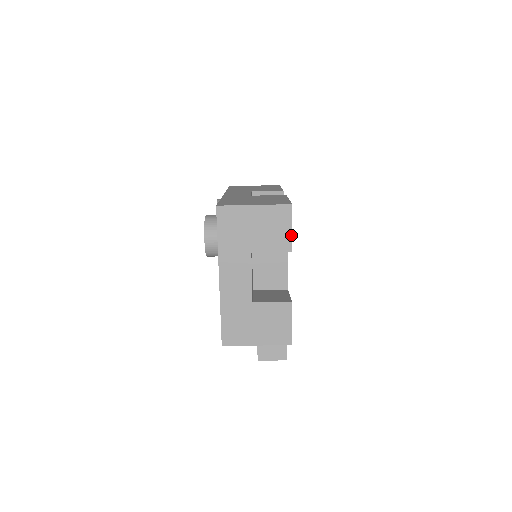
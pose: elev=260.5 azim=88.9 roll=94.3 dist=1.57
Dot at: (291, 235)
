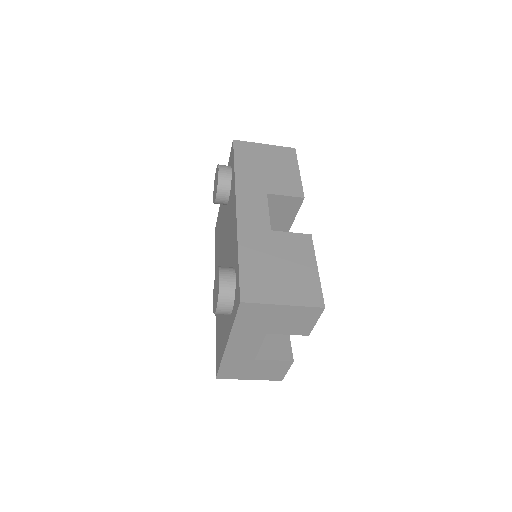
Dot at: (313, 326)
